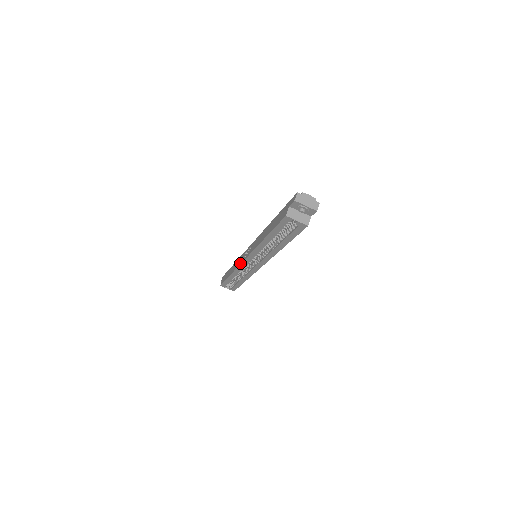
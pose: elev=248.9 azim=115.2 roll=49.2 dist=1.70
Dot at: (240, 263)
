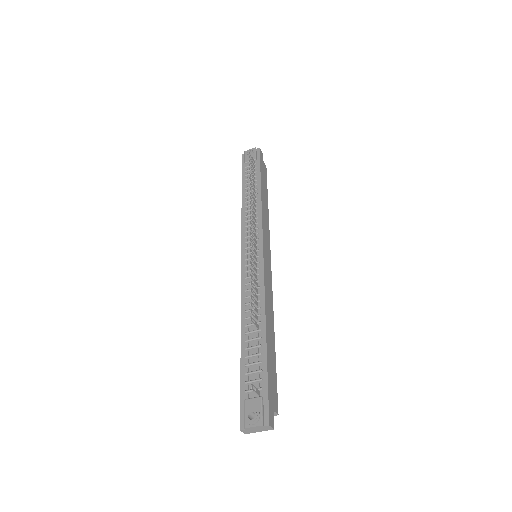
Dot at: occluded
